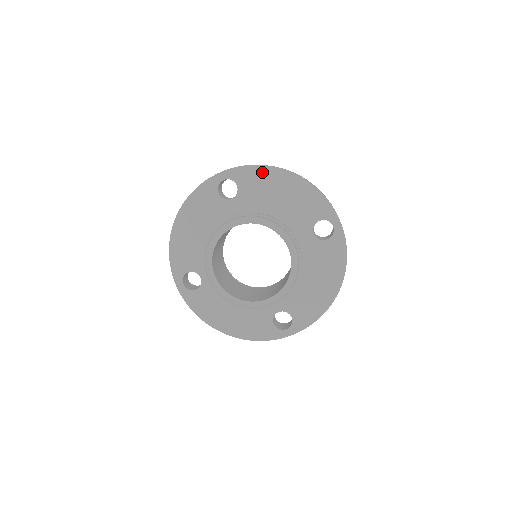
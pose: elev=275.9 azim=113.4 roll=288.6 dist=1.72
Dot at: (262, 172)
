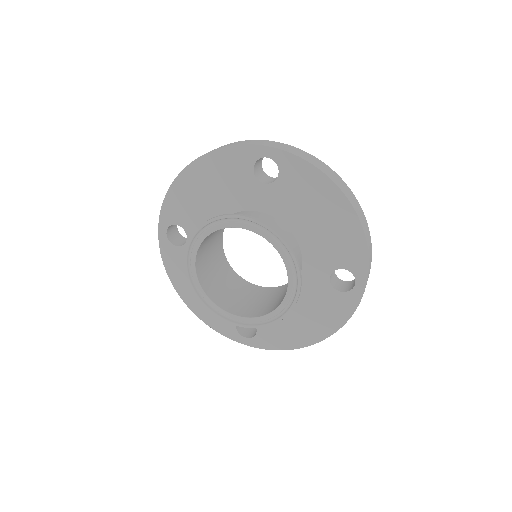
Dot at: (316, 178)
